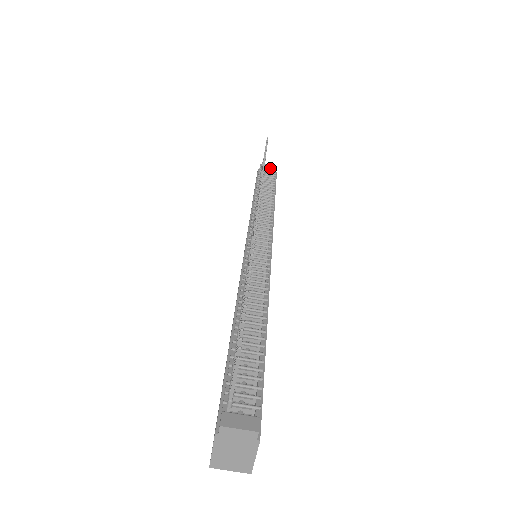
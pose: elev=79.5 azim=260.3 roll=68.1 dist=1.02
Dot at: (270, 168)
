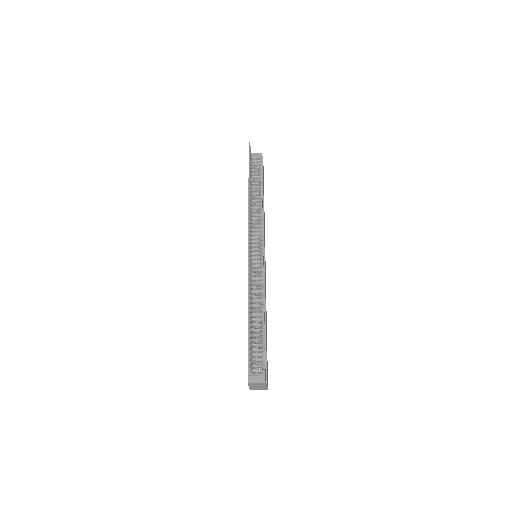
Dot at: (257, 157)
